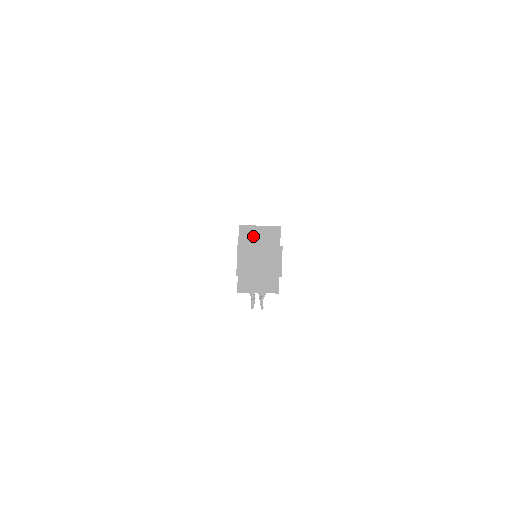
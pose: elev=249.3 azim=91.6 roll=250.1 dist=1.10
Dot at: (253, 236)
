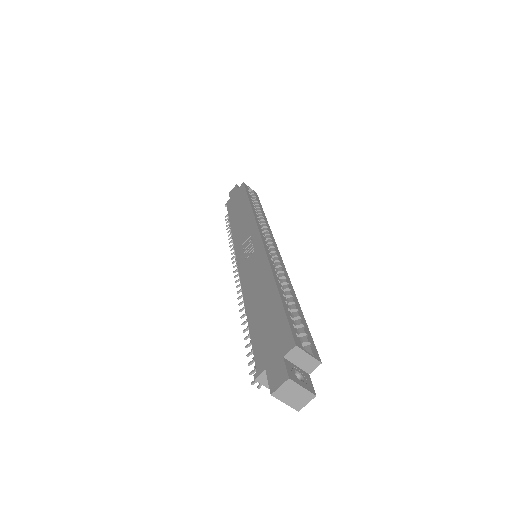
Dot at: (299, 358)
